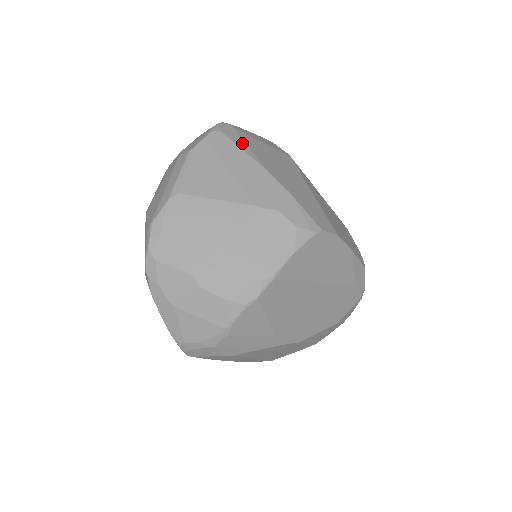
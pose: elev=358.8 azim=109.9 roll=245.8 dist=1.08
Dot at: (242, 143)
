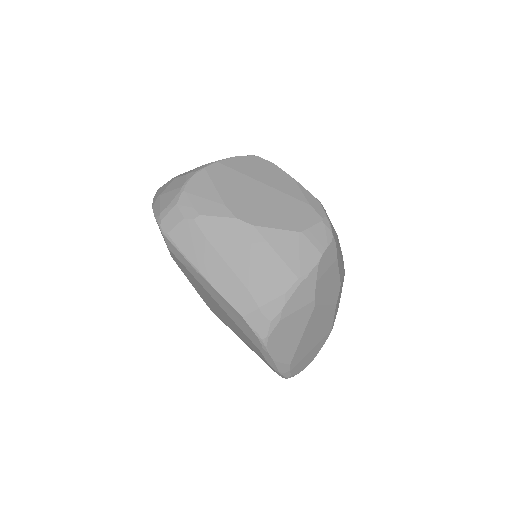
Dot at: occluded
